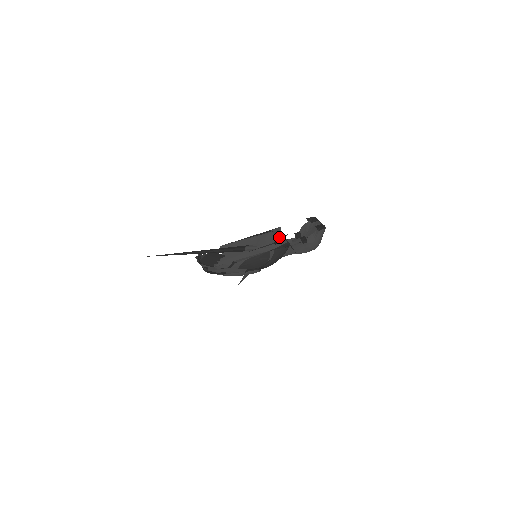
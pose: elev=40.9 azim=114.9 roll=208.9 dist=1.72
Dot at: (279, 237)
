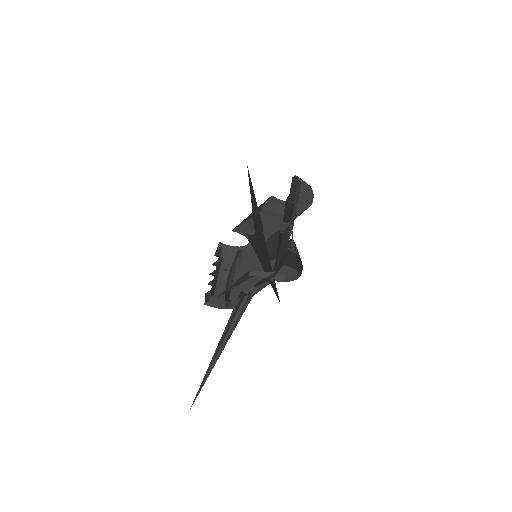
Dot at: occluded
